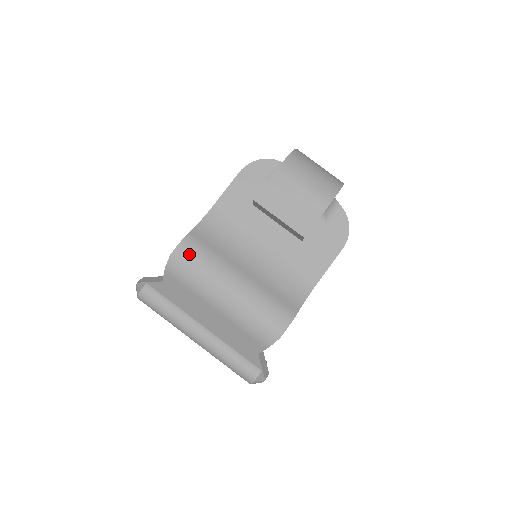
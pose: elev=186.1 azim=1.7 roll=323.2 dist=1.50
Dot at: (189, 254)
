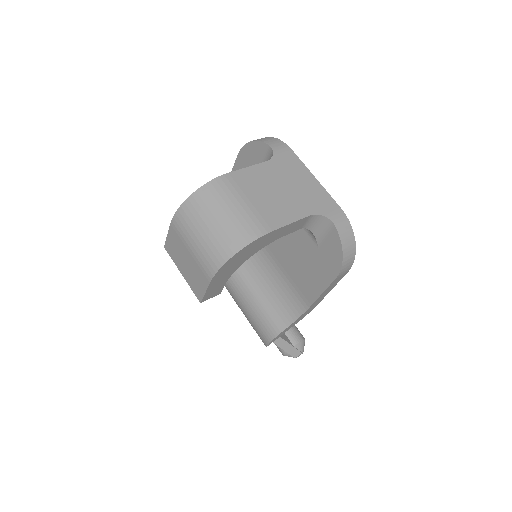
Dot at: occluded
